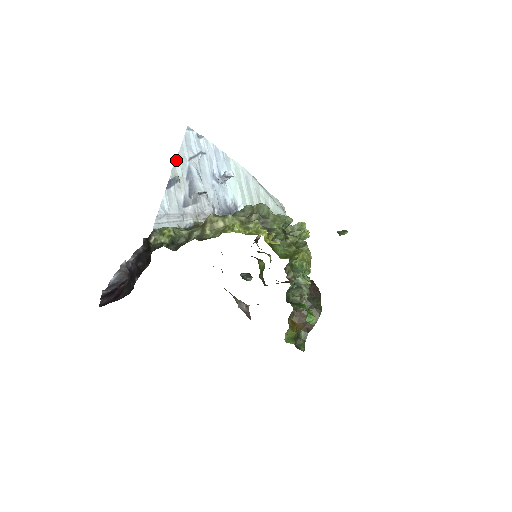
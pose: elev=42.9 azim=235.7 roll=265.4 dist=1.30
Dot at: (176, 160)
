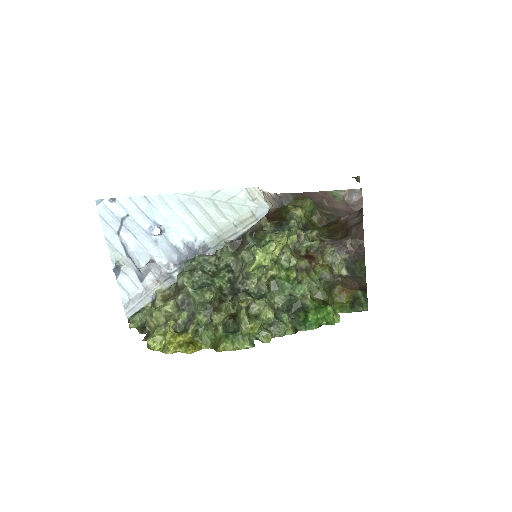
Dot at: (108, 245)
